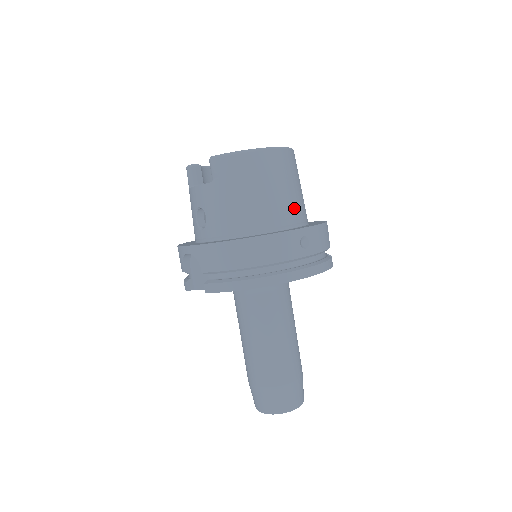
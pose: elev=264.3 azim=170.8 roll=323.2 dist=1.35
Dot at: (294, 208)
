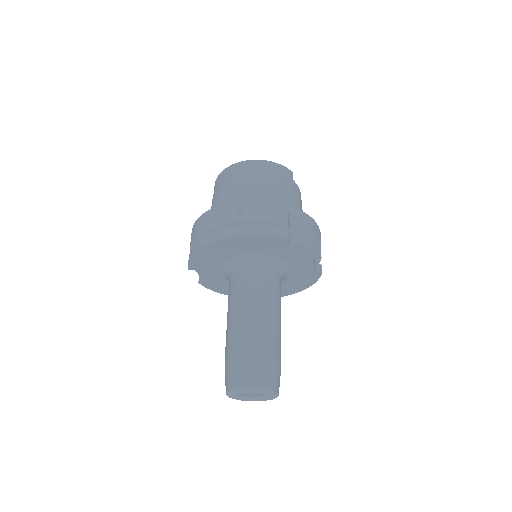
Dot at: (256, 197)
